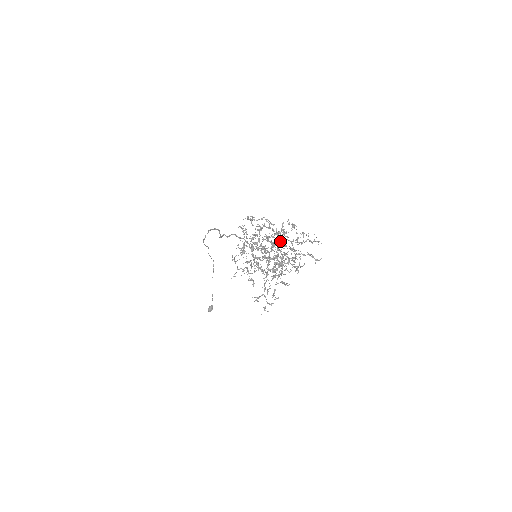
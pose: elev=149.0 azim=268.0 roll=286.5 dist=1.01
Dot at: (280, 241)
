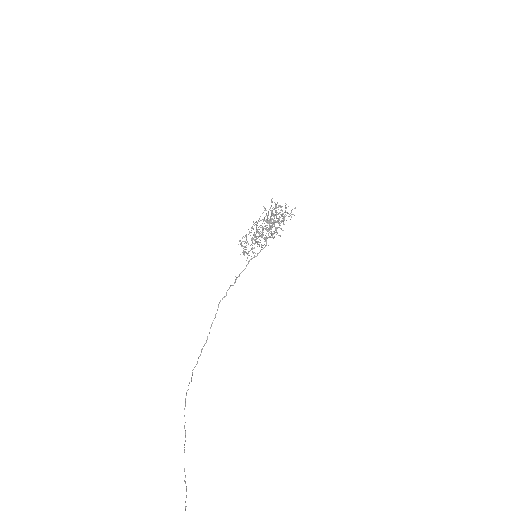
Dot at: occluded
